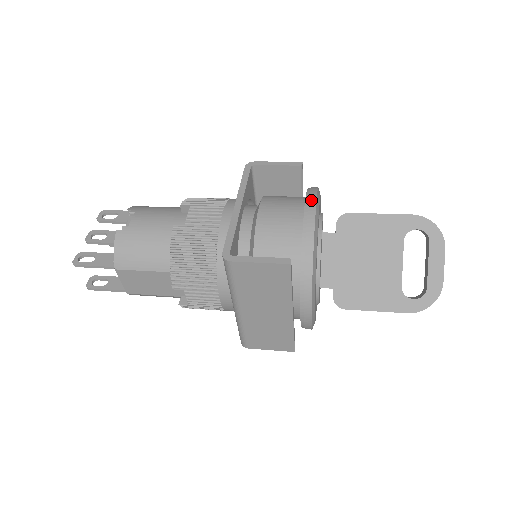
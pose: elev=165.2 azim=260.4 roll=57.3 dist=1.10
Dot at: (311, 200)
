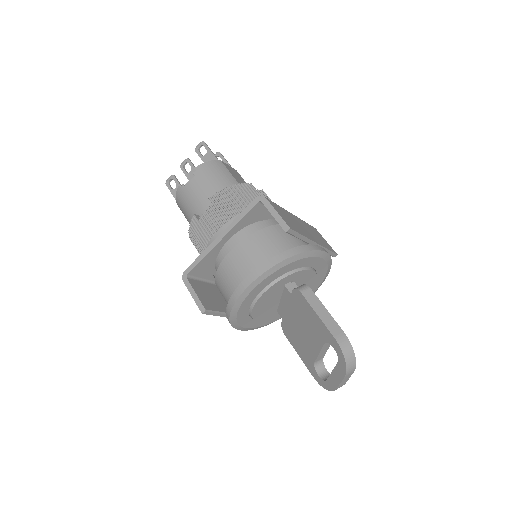
Dot at: (253, 276)
